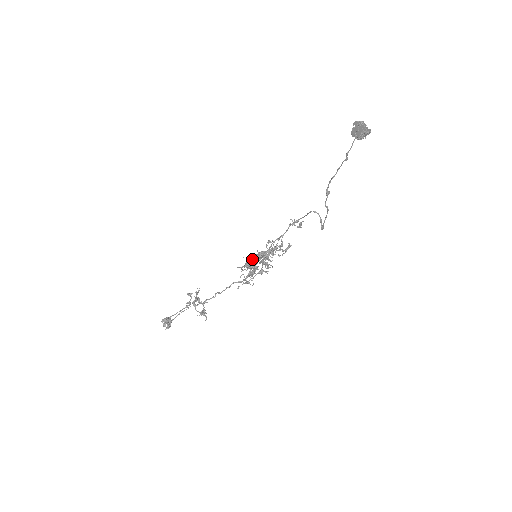
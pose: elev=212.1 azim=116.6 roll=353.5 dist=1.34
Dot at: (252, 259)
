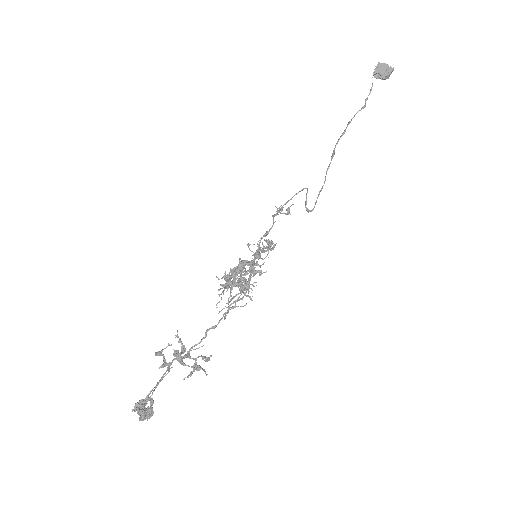
Dot at: (232, 274)
